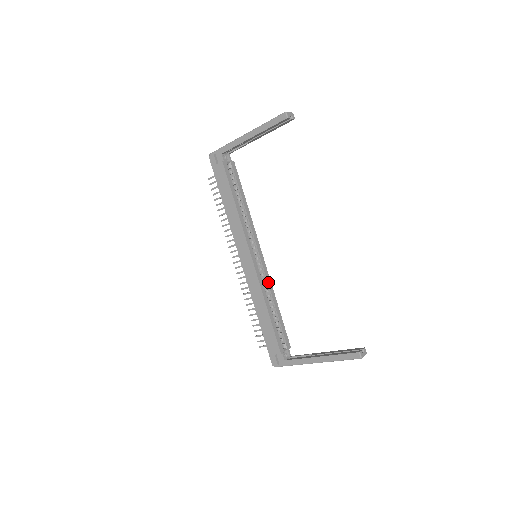
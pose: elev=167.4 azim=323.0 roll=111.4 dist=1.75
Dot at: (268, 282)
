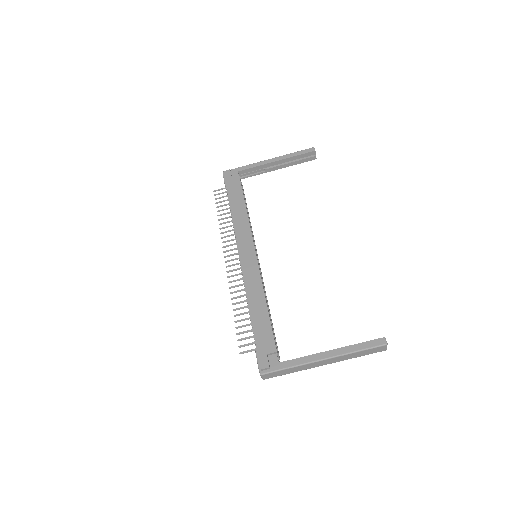
Dot at: (263, 285)
